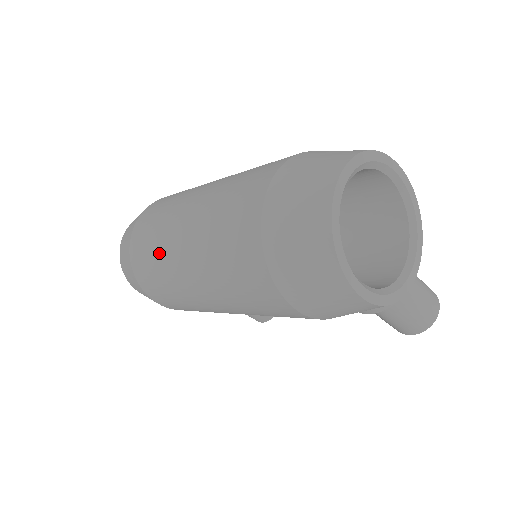
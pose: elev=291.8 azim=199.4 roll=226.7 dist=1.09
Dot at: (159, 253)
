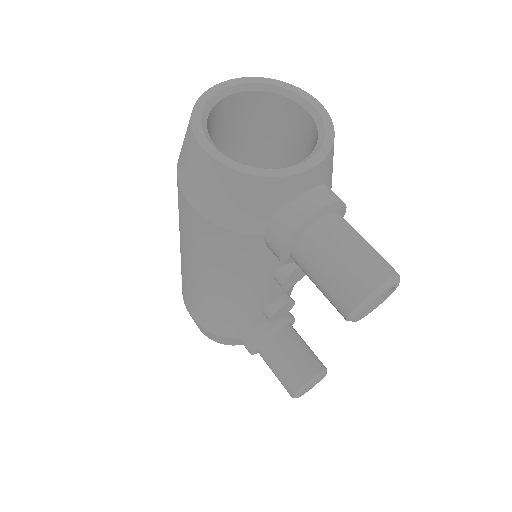
Dot at: occluded
